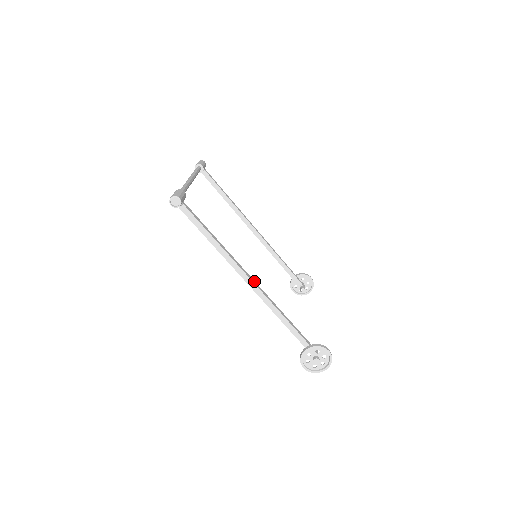
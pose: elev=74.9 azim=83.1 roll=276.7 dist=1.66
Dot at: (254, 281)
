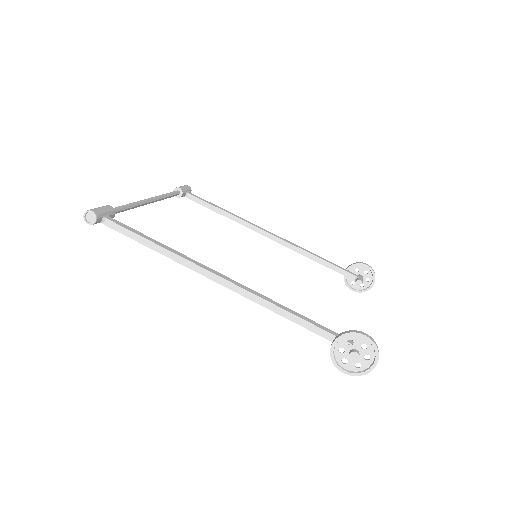
Dot at: (226, 277)
